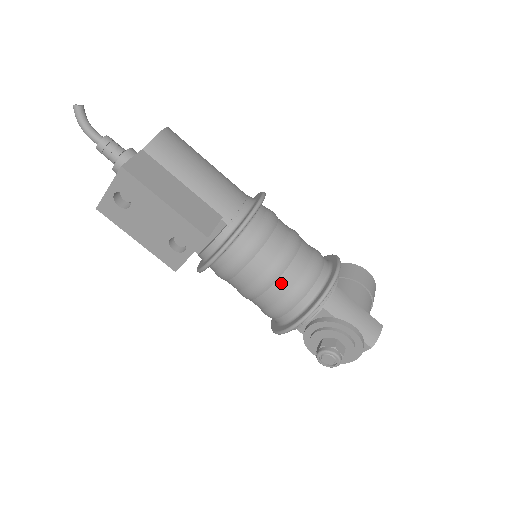
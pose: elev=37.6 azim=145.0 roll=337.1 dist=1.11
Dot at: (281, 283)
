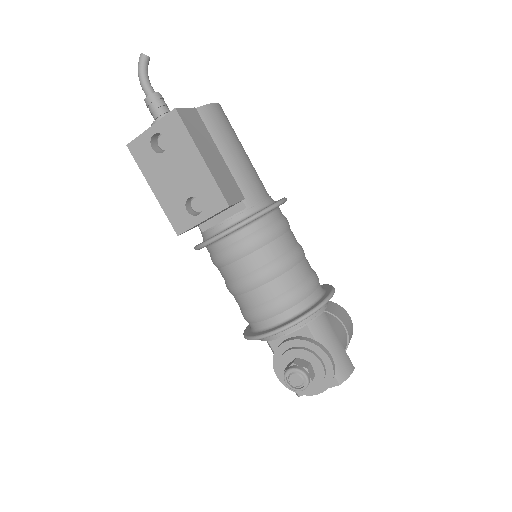
Dot at: (277, 284)
